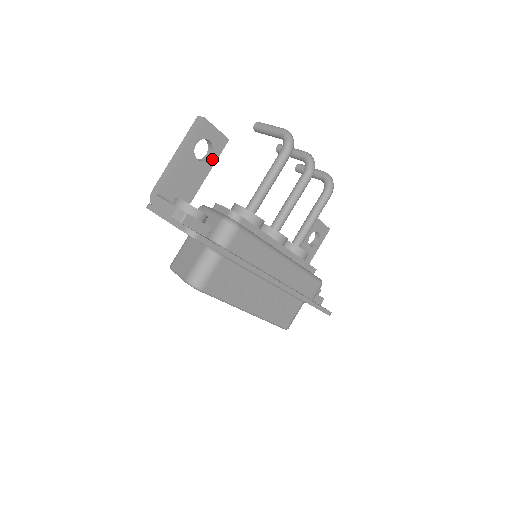
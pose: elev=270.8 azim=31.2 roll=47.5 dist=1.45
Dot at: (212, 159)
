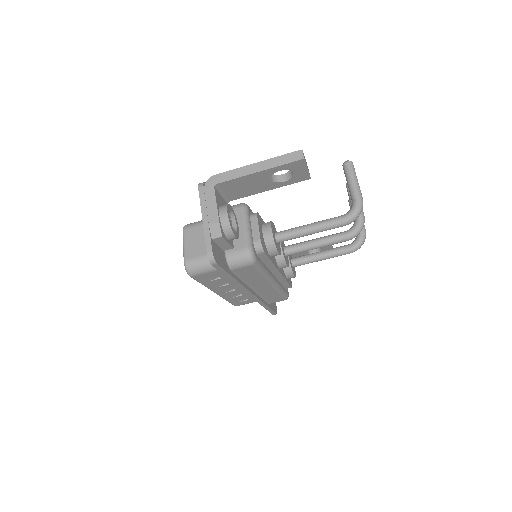
Dot at: (283, 183)
